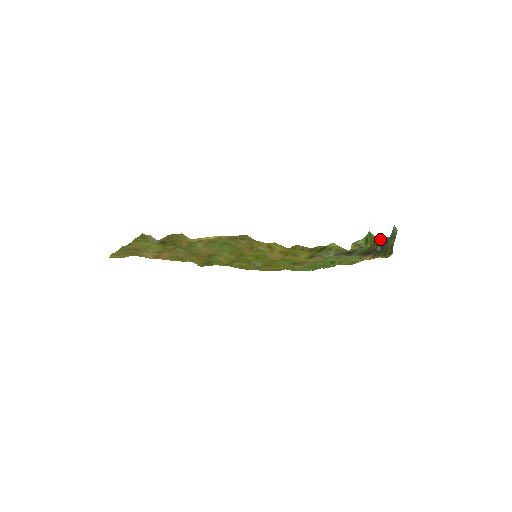
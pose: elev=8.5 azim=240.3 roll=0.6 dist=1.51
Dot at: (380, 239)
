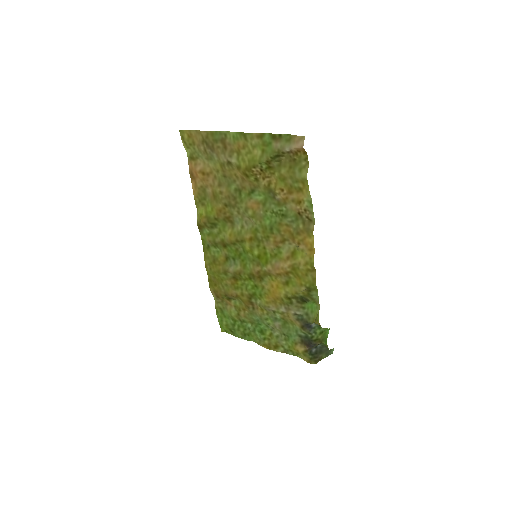
Dot at: (321, 345)
